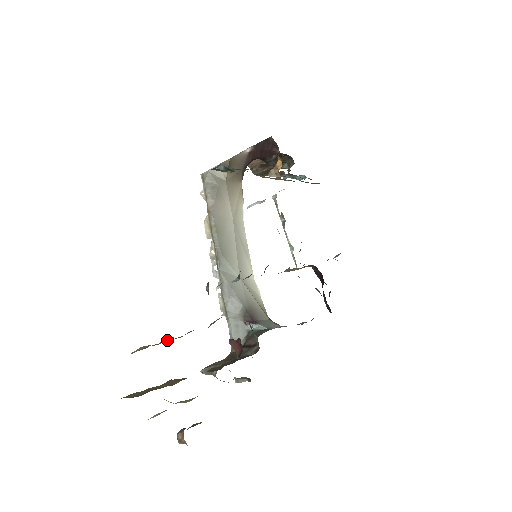
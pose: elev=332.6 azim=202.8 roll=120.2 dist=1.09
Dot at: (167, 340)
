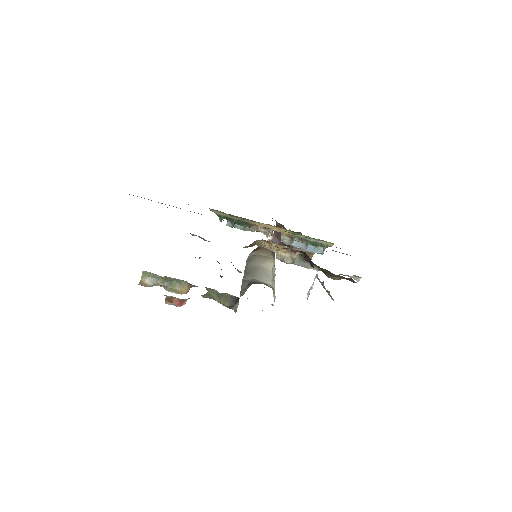
Dot at: occluded
